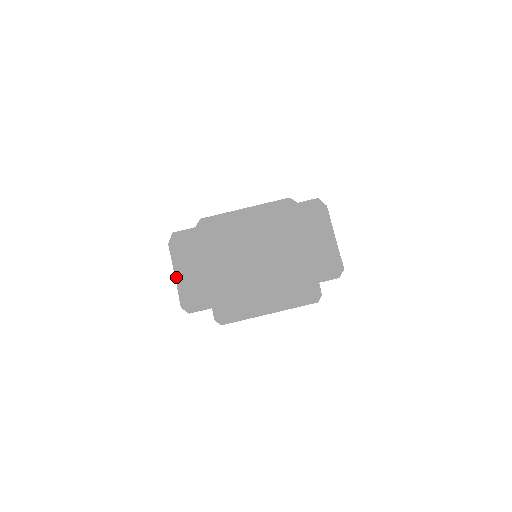
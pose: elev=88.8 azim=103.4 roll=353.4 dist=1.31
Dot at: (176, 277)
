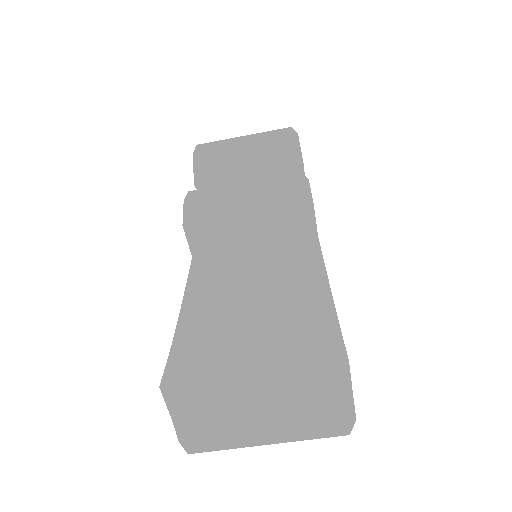
Dot at: (171, 417)
